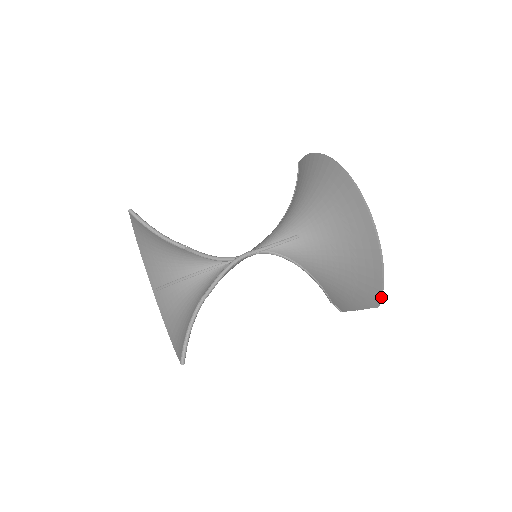
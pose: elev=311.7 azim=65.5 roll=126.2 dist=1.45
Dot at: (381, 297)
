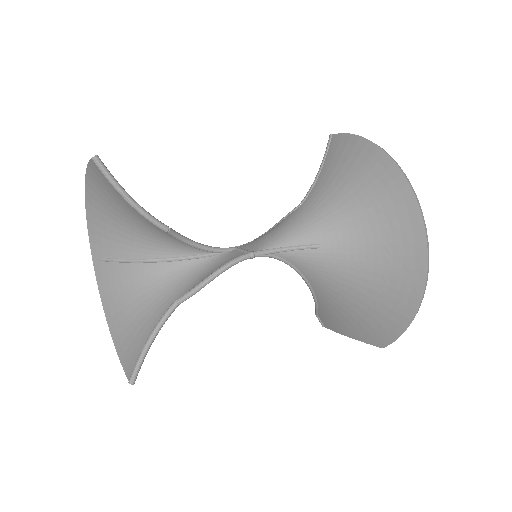
Dot at: occluded
